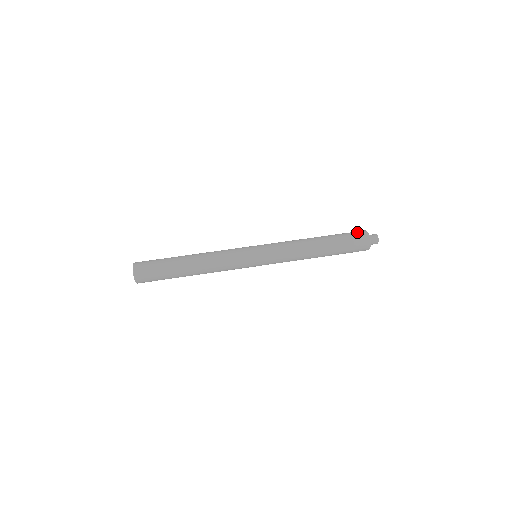
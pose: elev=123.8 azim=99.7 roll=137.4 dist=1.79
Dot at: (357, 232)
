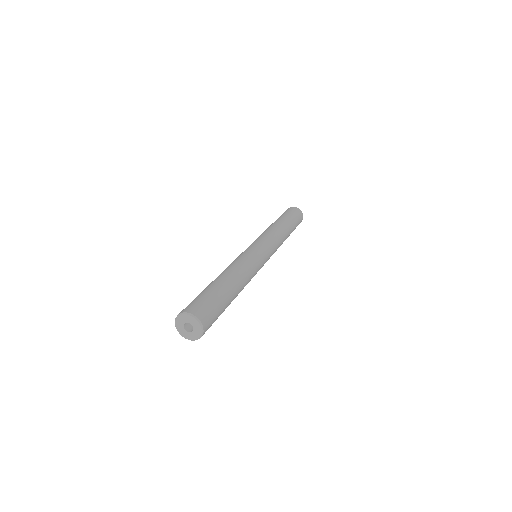
Dot at: (291, 209)
